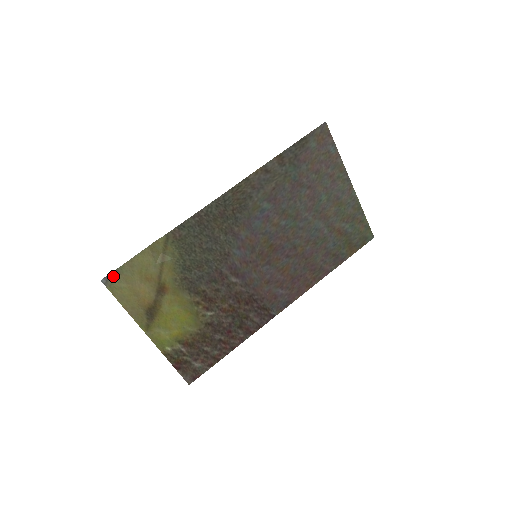
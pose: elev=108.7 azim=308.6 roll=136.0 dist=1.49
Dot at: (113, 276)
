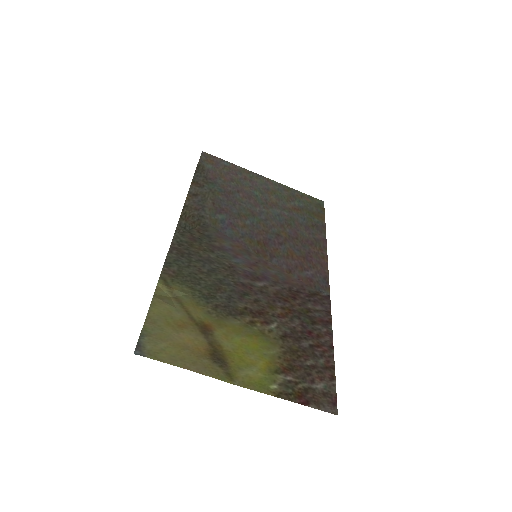
Dot at: (143, 342)
